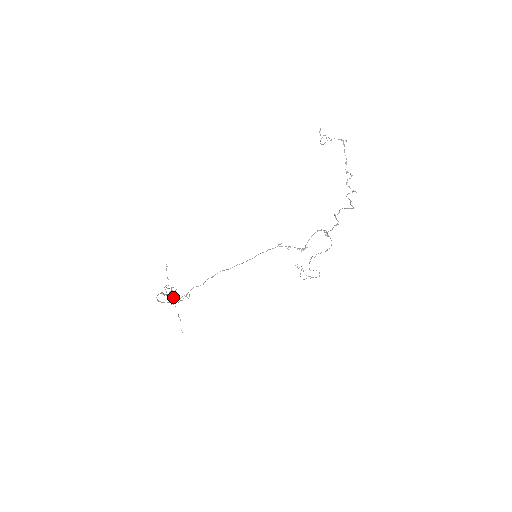
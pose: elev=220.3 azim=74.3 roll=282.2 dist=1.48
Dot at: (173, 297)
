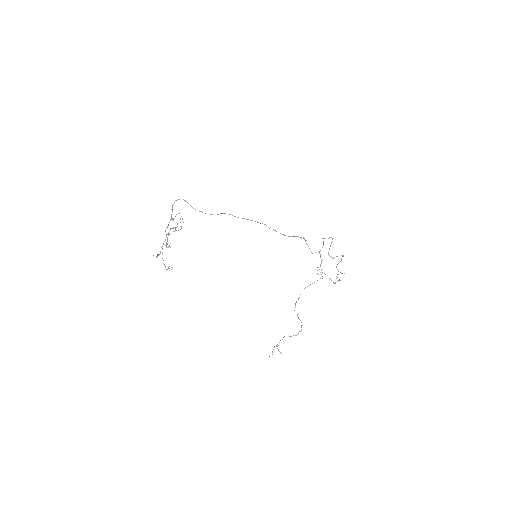
Dot at: (175, 229)
